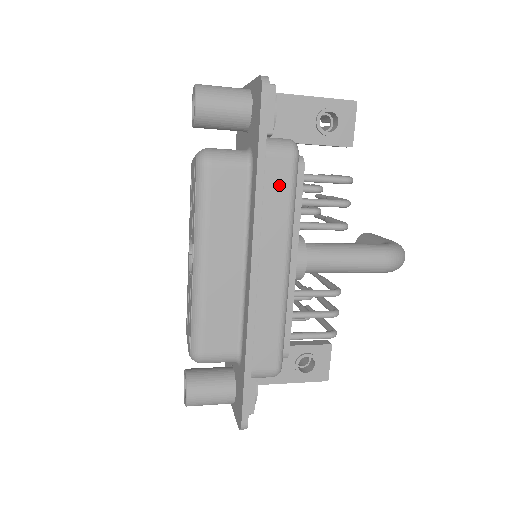
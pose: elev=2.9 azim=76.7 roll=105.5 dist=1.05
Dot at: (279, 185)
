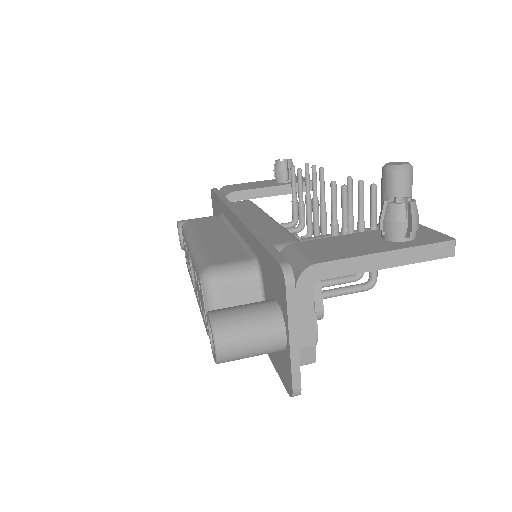
Dot at: occluded
